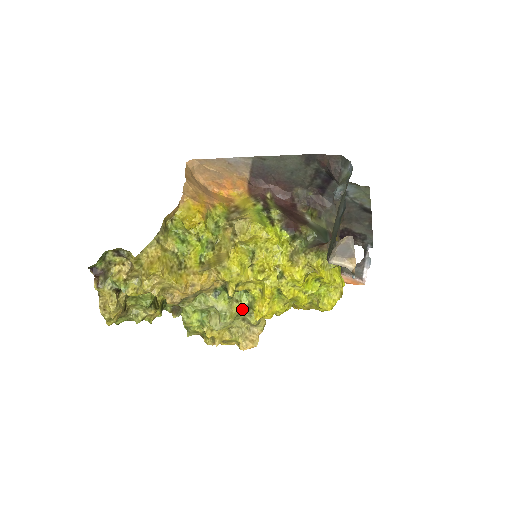
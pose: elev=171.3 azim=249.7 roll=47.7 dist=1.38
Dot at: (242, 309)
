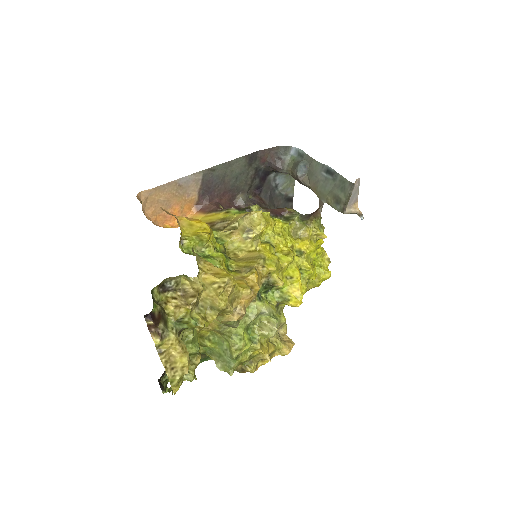
Dot at: occluded
